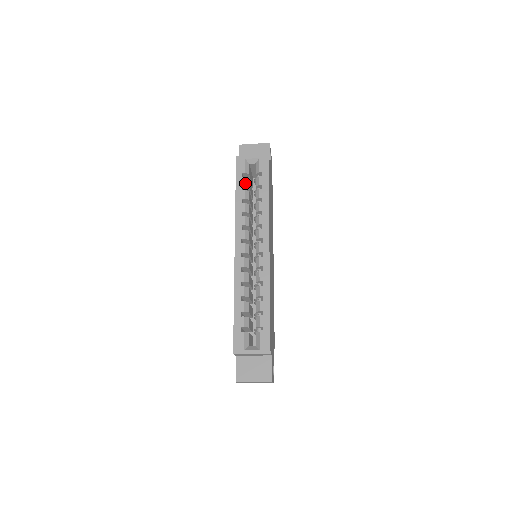
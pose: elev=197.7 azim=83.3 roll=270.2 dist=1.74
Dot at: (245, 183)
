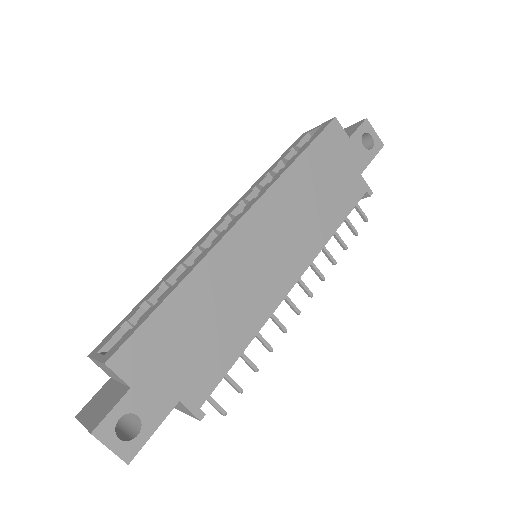
Dot at: (286, 156)
